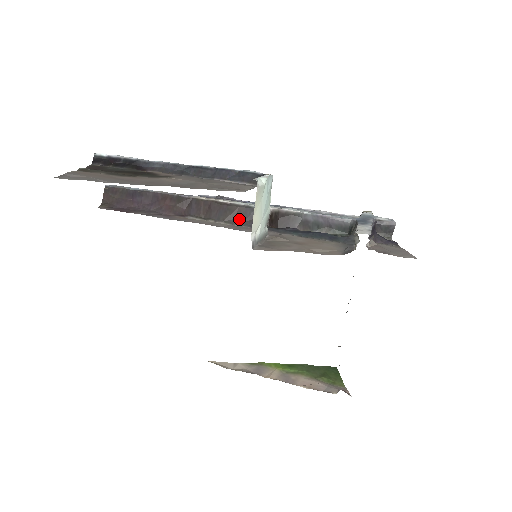
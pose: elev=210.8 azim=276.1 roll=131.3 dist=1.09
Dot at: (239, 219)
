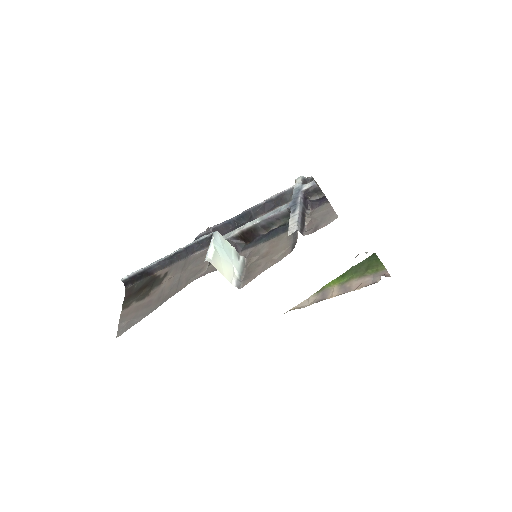
Dot at: occluded
